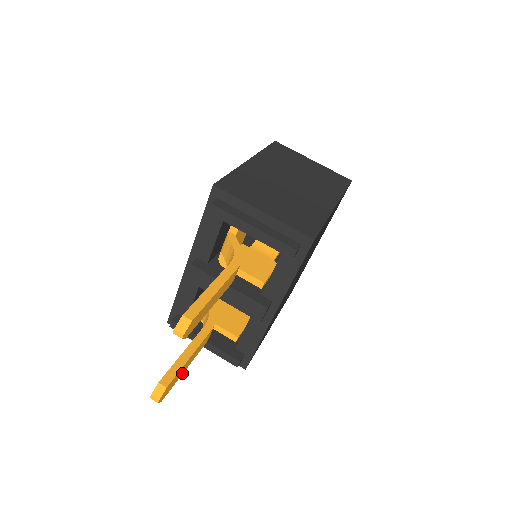
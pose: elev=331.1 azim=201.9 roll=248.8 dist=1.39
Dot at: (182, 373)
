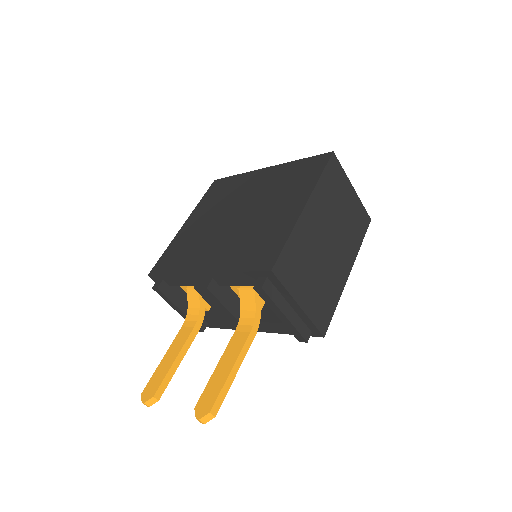
Dot at: occluded
